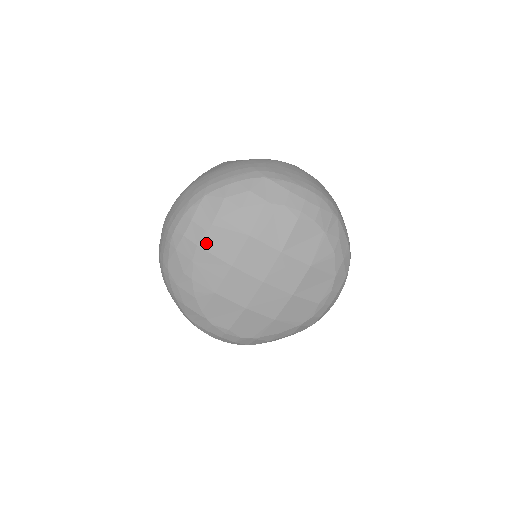
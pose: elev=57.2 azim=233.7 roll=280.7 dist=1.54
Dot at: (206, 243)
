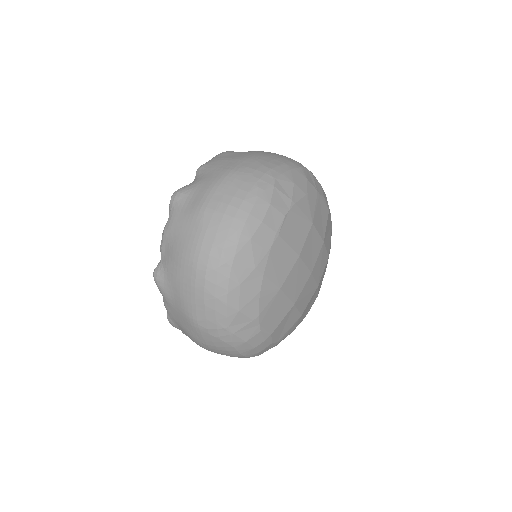
Dot at: (284, 230)
